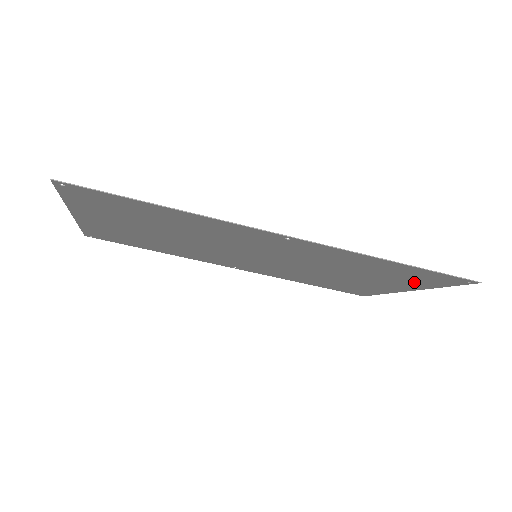
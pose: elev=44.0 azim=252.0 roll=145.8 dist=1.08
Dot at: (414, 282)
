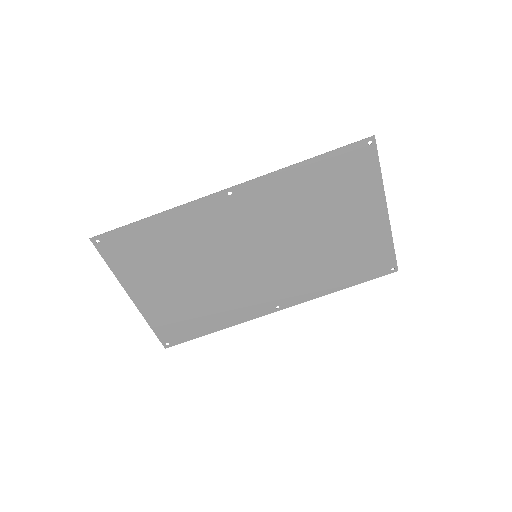
Dot at: (360, 187)
